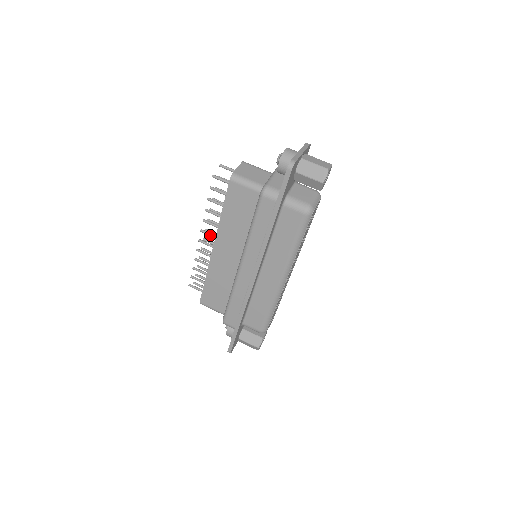
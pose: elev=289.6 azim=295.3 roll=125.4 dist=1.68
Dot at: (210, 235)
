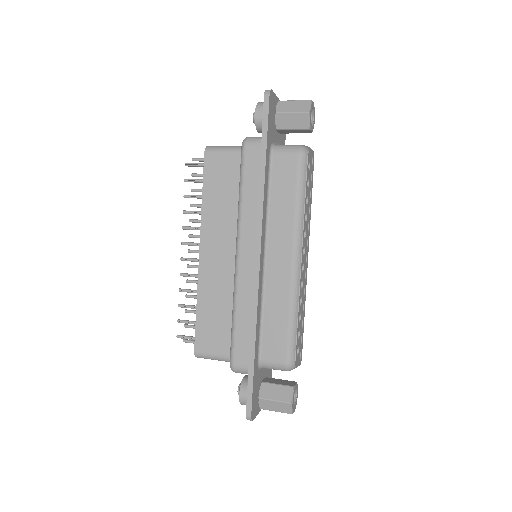
Dot at: (194, 244)
